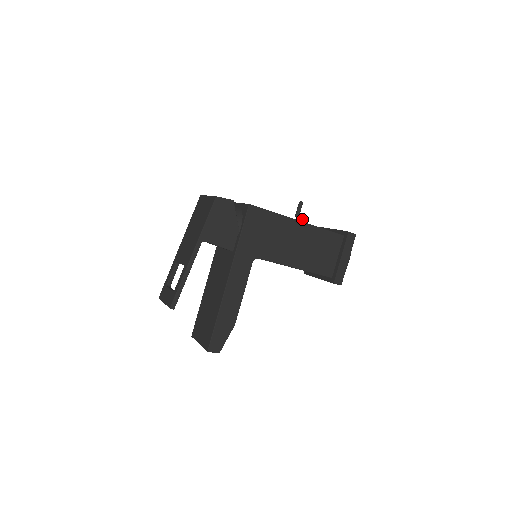
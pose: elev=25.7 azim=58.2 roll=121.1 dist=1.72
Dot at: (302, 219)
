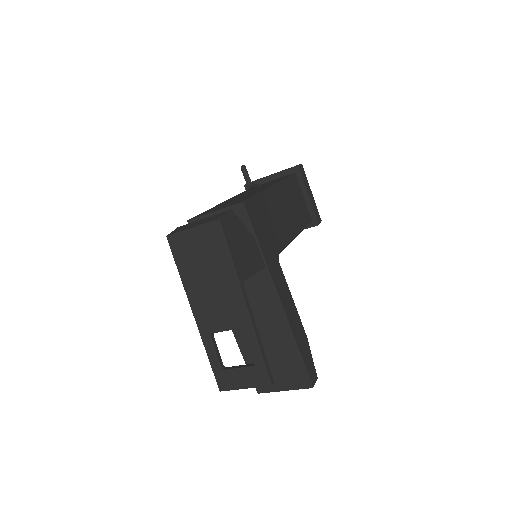
Dot at: (254, 184)
